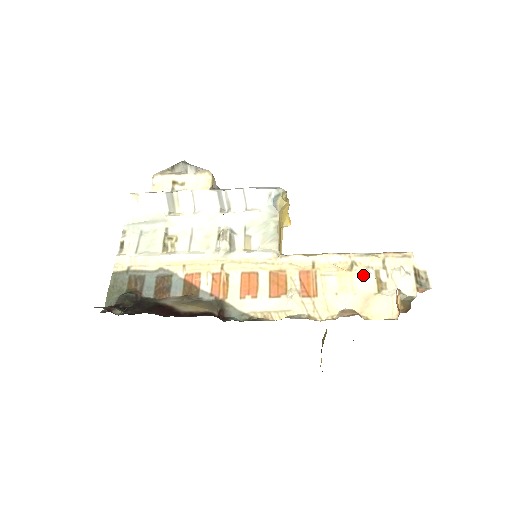
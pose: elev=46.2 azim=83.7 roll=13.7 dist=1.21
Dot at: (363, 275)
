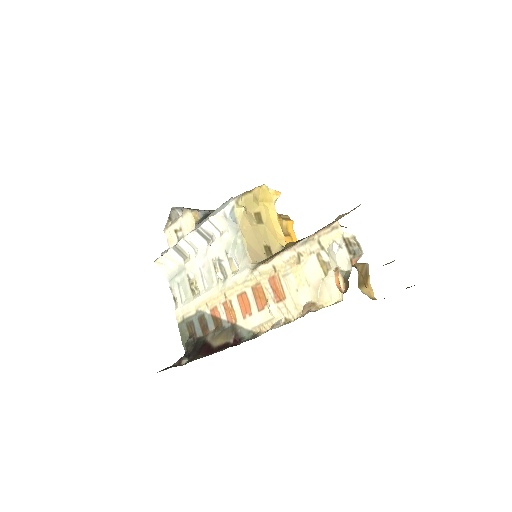
Dot at: (309, 263)
